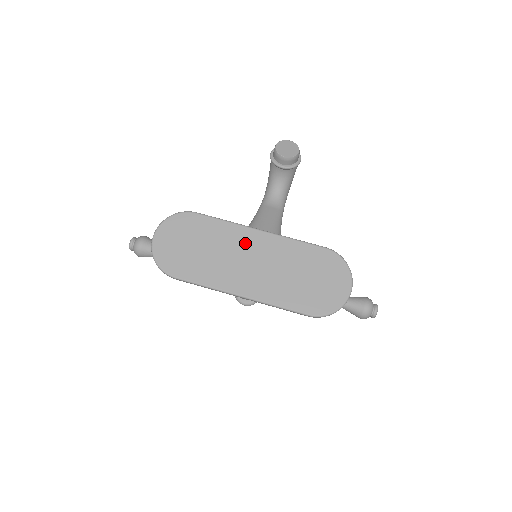
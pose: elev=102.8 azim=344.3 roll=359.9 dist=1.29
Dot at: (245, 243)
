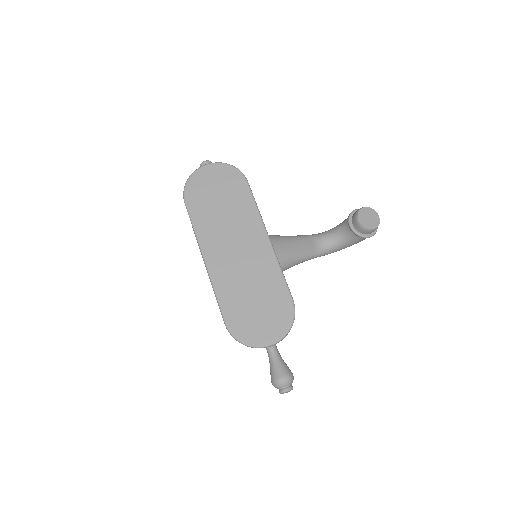
Dot at: (249, 233)
